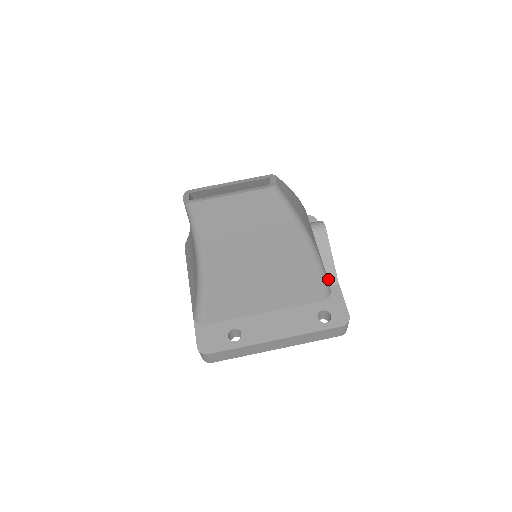
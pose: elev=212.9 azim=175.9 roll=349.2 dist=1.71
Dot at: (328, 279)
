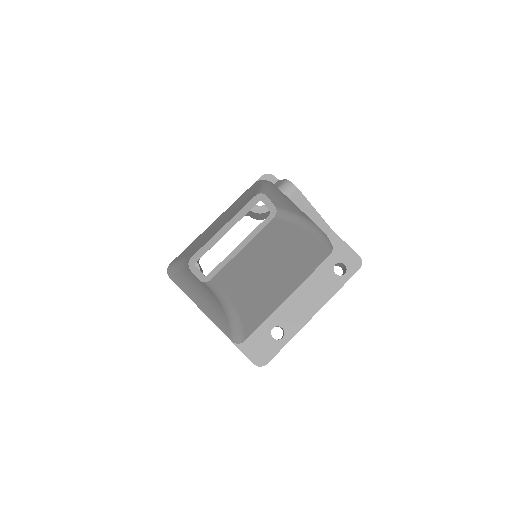
Dot at: occluded
